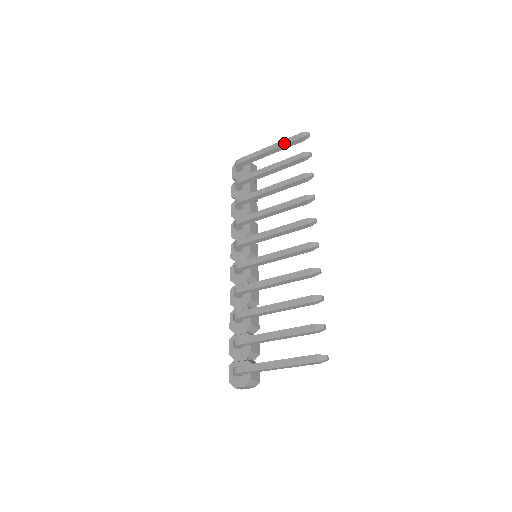
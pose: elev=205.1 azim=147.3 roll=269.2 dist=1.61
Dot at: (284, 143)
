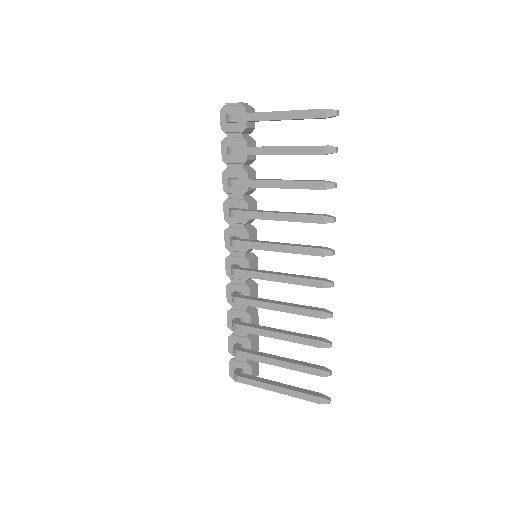
Dot at: (299, 117)
